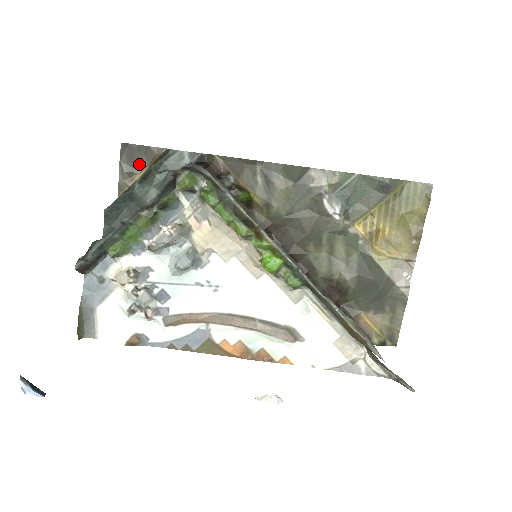
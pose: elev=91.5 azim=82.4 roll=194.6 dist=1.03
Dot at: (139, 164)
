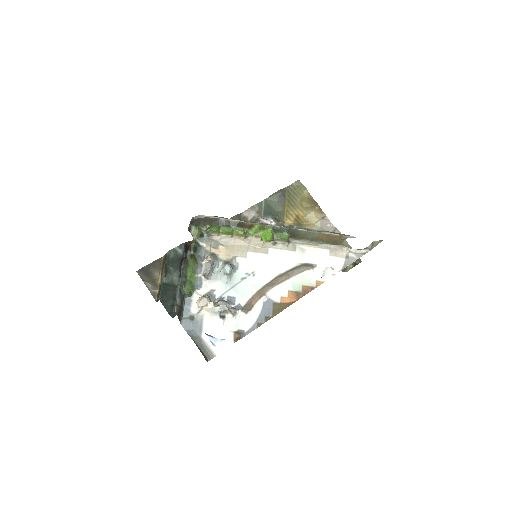
Dot at: (154, 275)
